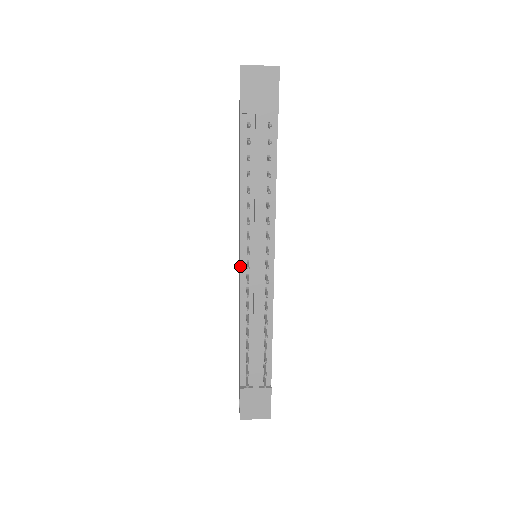
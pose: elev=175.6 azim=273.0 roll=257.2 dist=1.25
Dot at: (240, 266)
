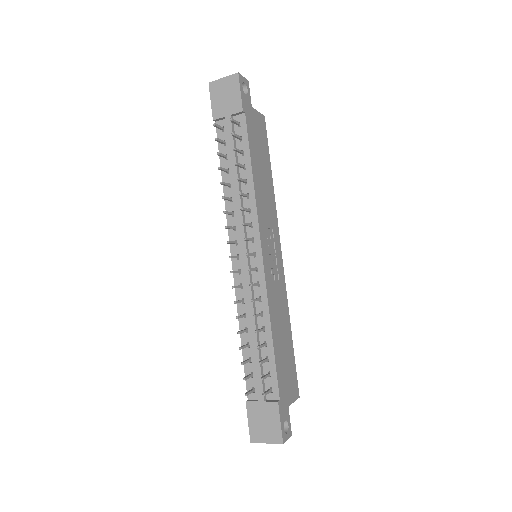
Dot at: (232, 262)
